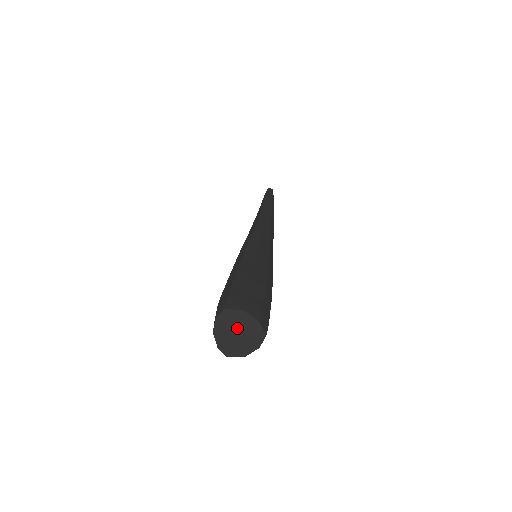
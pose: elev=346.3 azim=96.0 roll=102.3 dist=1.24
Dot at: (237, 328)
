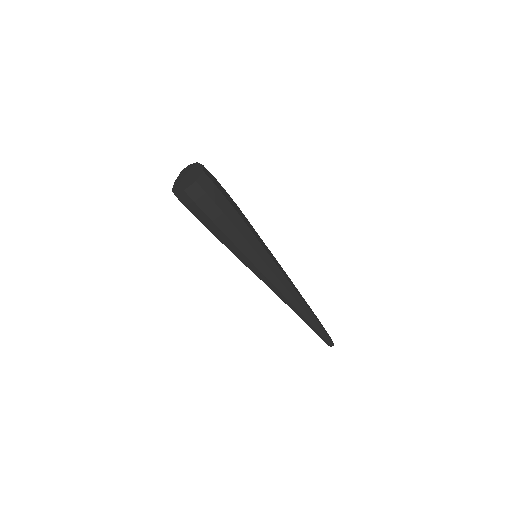
Dot at: (189, 172)
